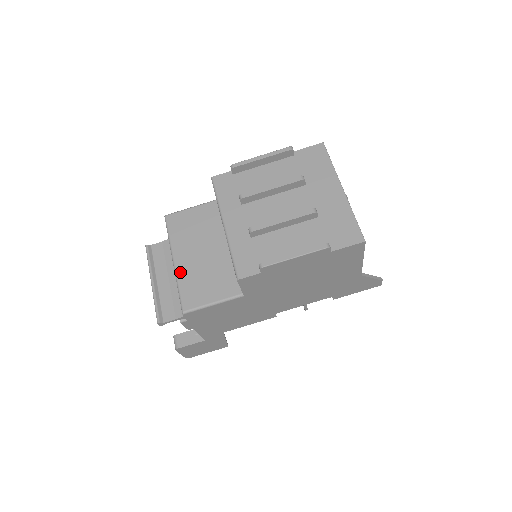
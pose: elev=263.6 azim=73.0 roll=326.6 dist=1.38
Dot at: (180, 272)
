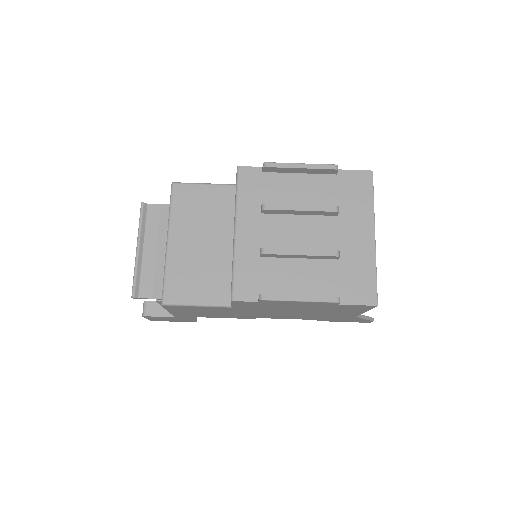
Dot at: (171, 256)
